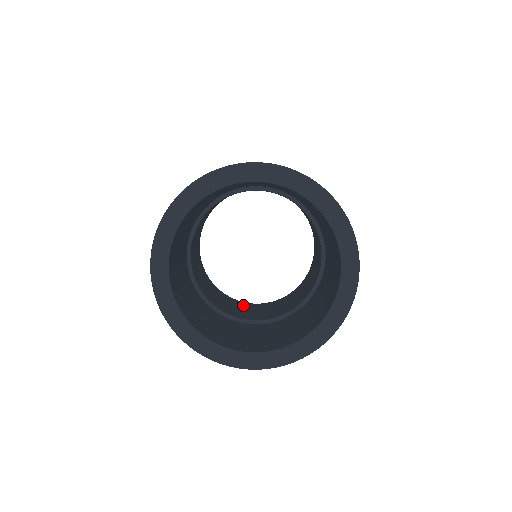
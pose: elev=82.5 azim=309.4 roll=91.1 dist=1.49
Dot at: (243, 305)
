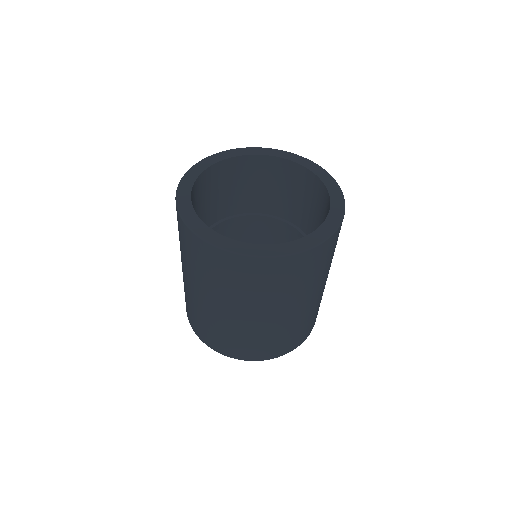
Dot at: occluded
